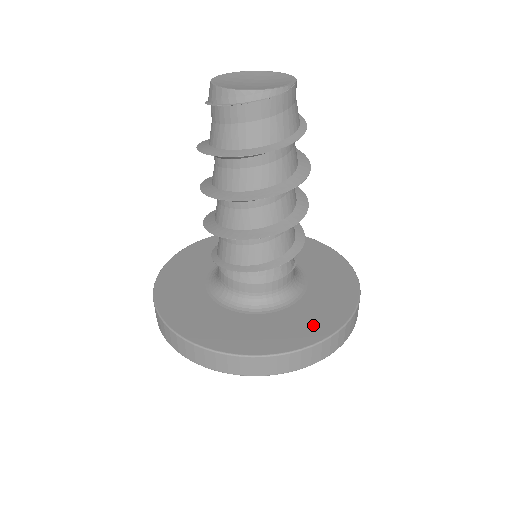
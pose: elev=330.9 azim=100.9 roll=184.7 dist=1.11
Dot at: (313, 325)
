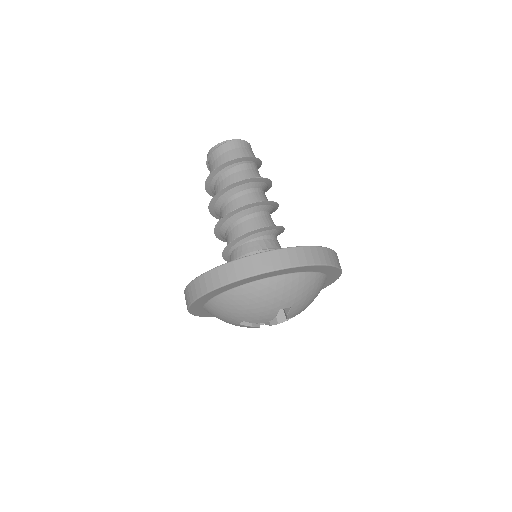
Dot at: occluded
